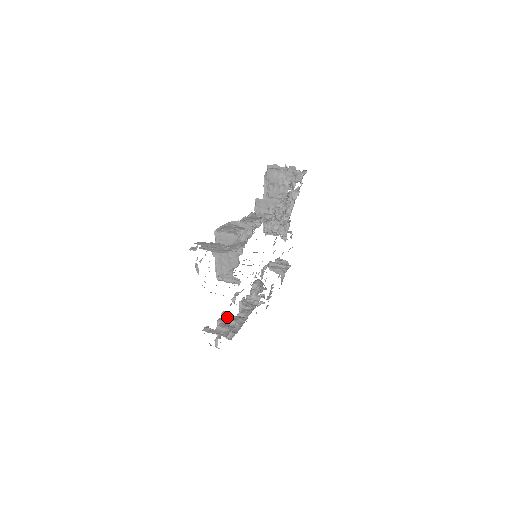
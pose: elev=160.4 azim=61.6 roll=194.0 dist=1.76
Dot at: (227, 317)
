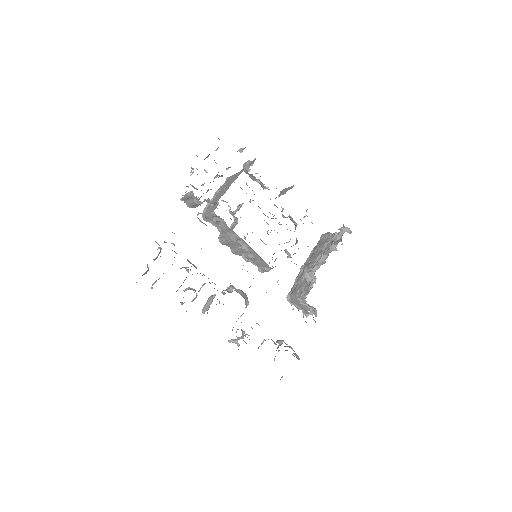
Dot at: occluded
